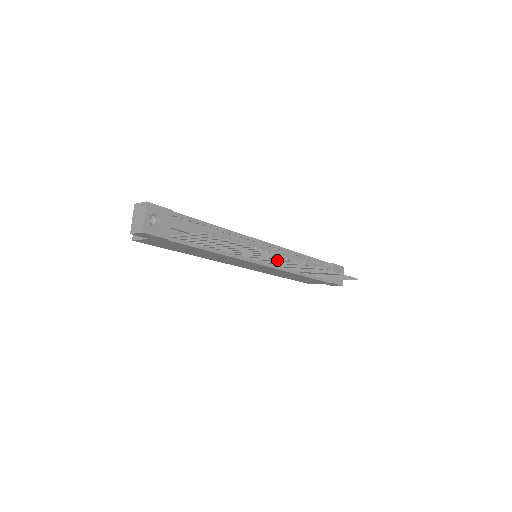
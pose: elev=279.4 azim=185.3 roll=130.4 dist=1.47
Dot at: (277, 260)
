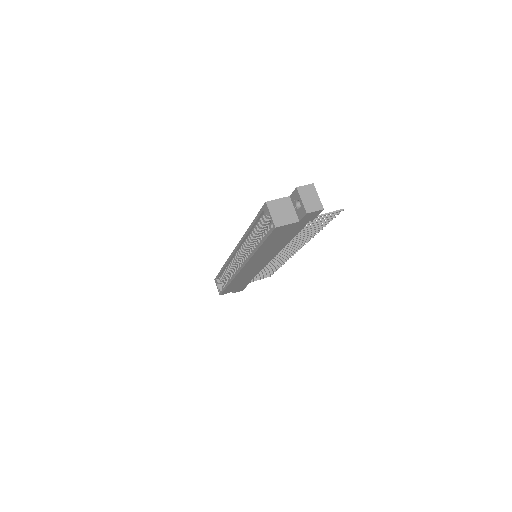
Dot at: occluded
